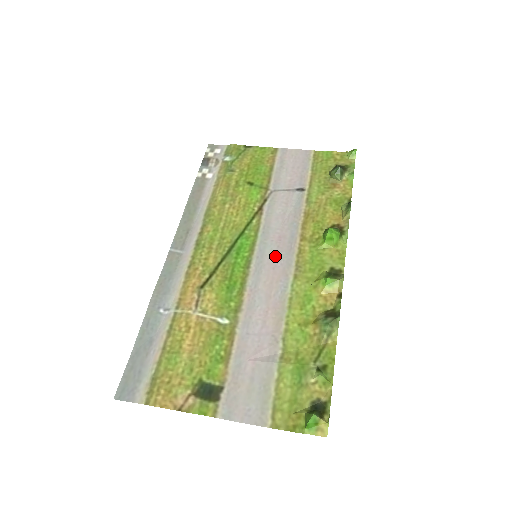
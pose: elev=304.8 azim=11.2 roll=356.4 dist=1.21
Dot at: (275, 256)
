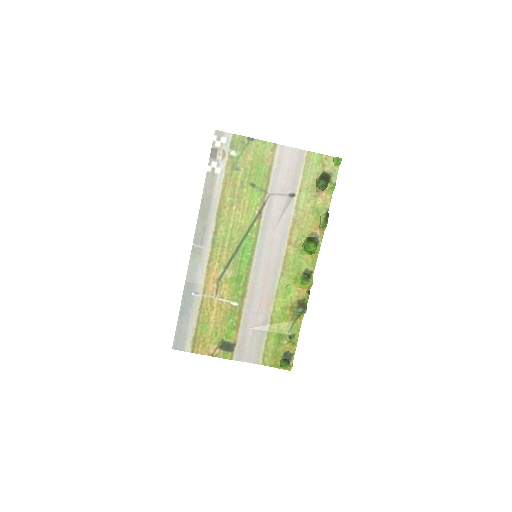
Dot at: (269, 257)
